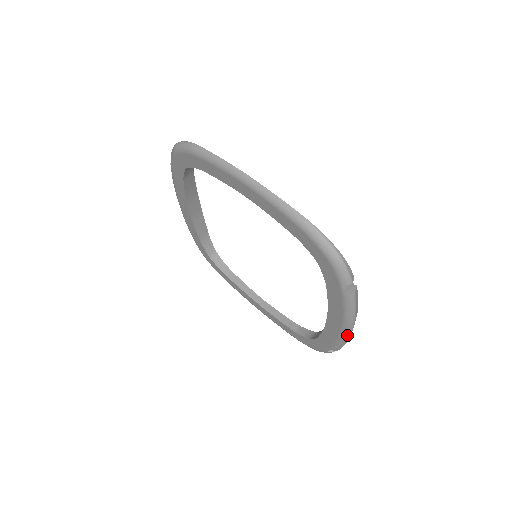
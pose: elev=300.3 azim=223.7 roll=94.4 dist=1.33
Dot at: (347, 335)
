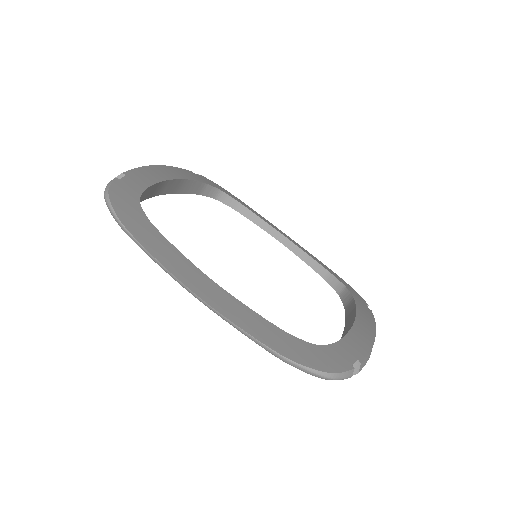
Dot at: occluded
